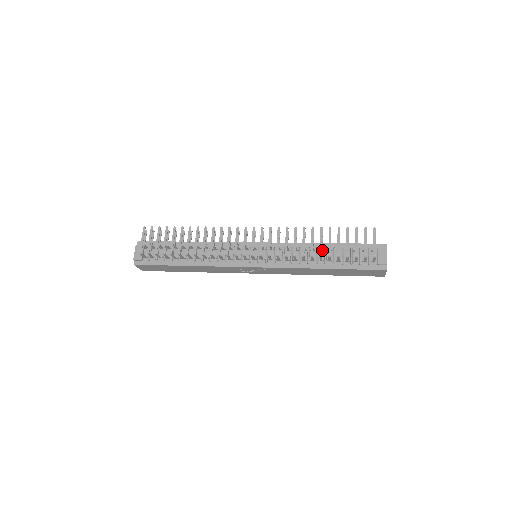
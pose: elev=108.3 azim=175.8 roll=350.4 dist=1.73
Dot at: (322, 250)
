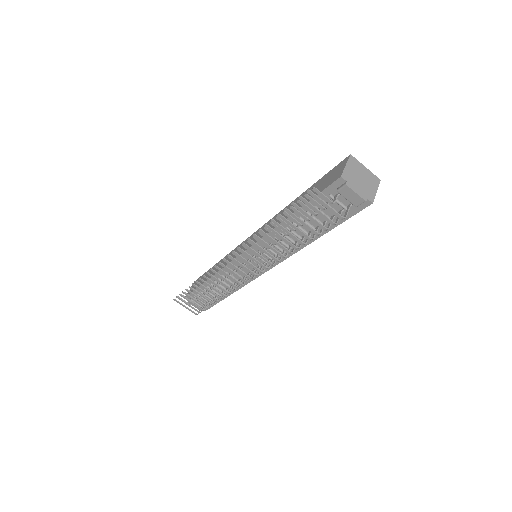
Dot at: occluded
